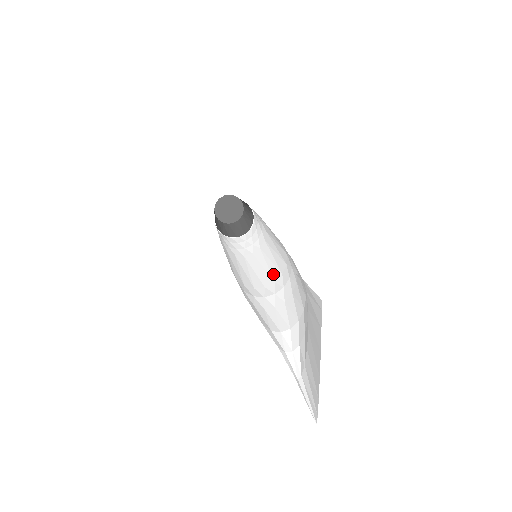
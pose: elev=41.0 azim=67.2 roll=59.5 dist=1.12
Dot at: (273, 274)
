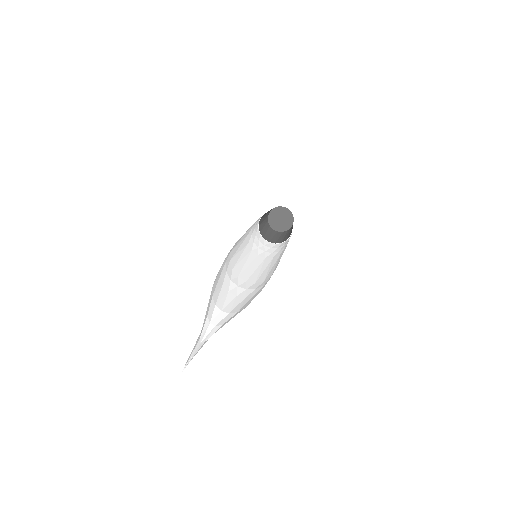
Dot at: (260, 278)
